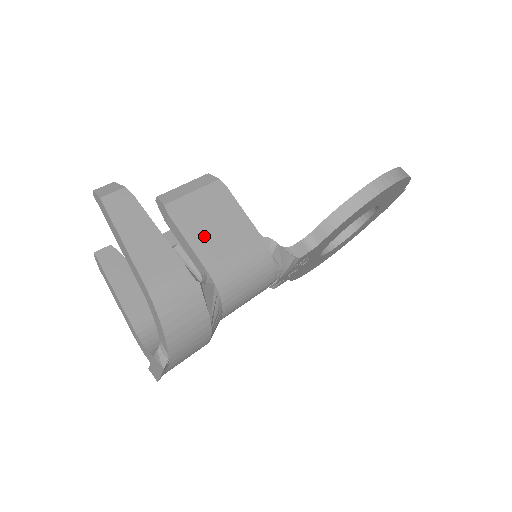
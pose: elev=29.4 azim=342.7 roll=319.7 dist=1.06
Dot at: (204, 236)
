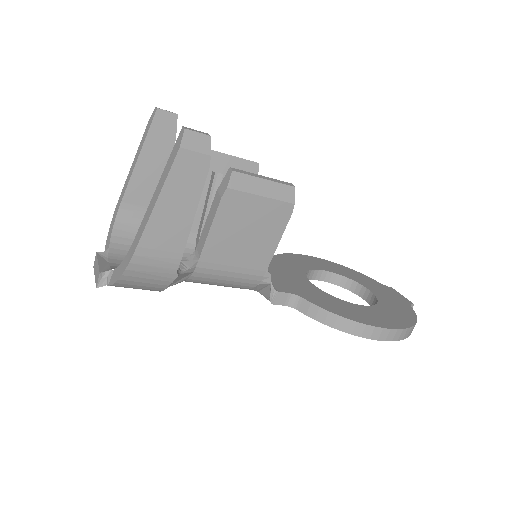
Dot at: (227, 236)
